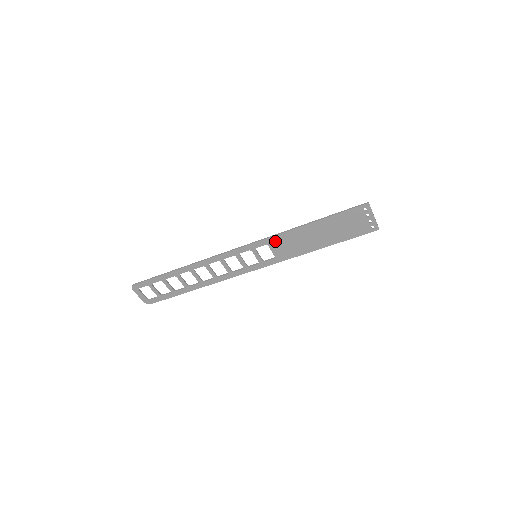
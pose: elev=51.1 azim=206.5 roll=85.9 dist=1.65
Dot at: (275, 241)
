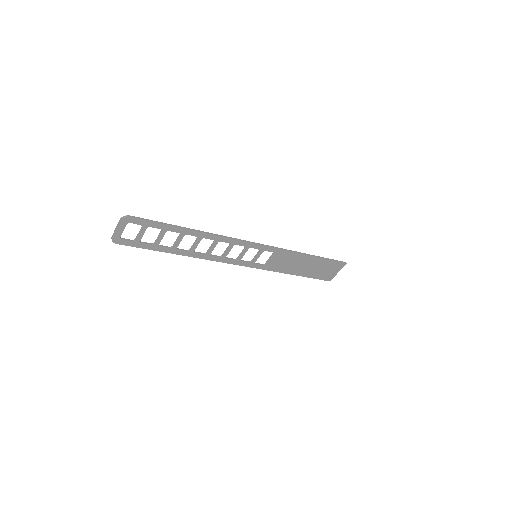
Dot at: (281, 254)
